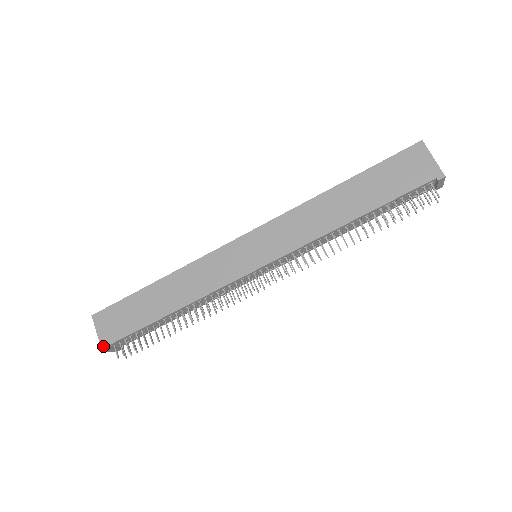
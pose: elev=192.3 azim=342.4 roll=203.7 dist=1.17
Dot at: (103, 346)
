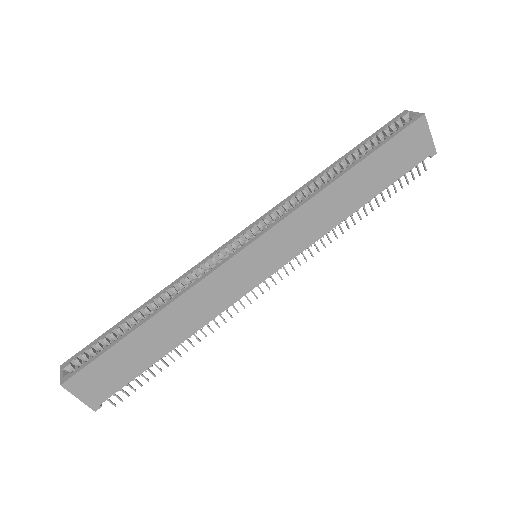
Dot at: (94, 407)
